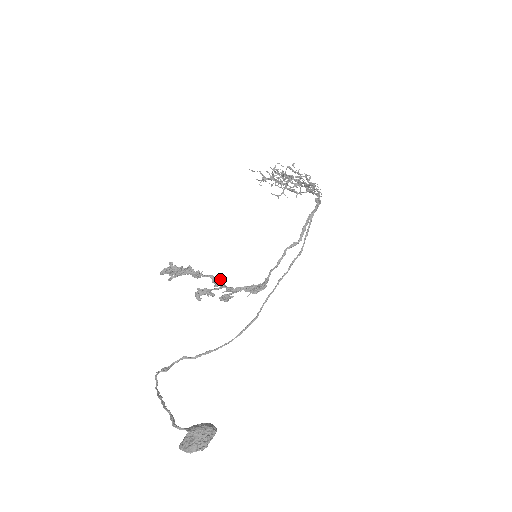
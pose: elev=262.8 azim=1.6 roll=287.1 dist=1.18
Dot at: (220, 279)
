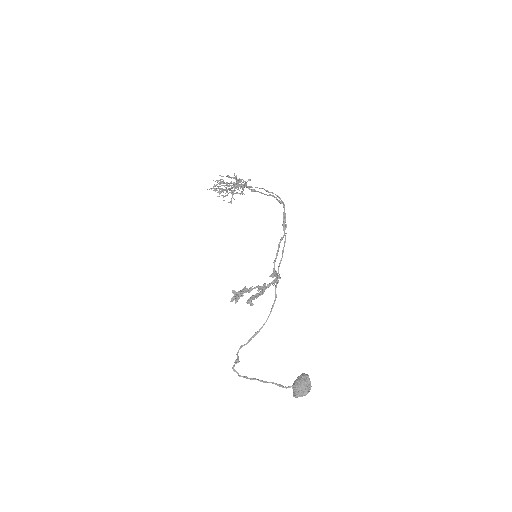
Dot at: (264, 285)
